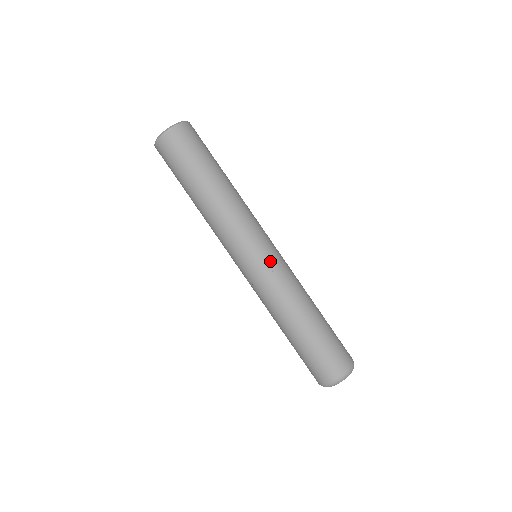
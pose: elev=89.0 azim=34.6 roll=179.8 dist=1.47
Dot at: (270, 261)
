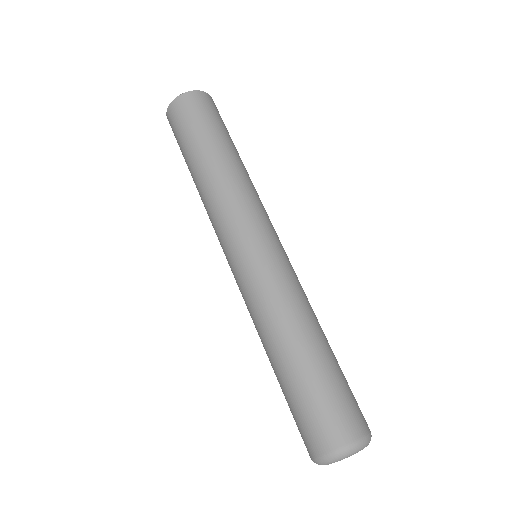
Dot at: (284, 255)
